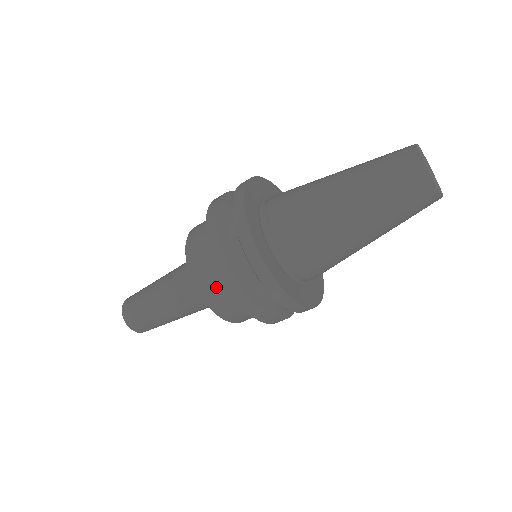
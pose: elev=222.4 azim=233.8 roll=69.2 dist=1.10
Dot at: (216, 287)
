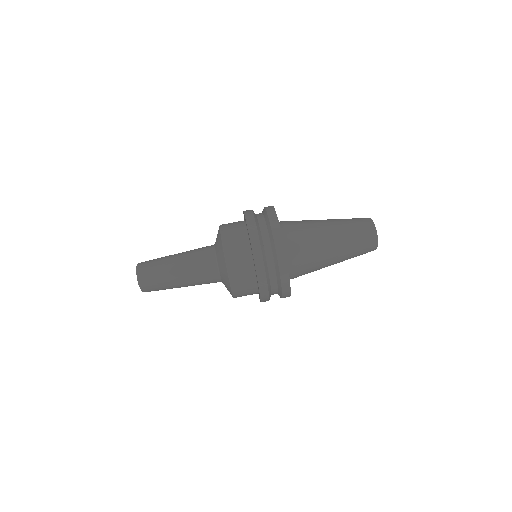
Dot at: (238, 248)
